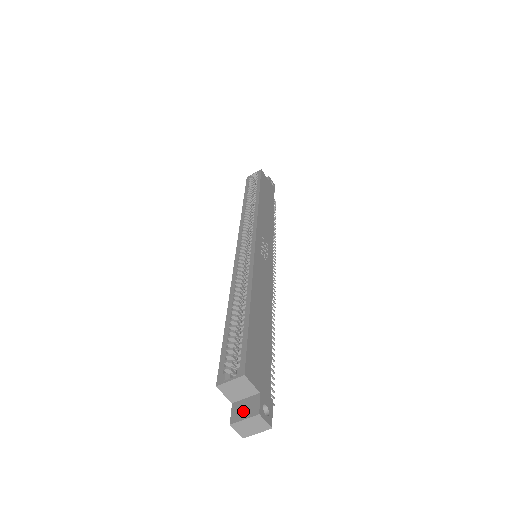
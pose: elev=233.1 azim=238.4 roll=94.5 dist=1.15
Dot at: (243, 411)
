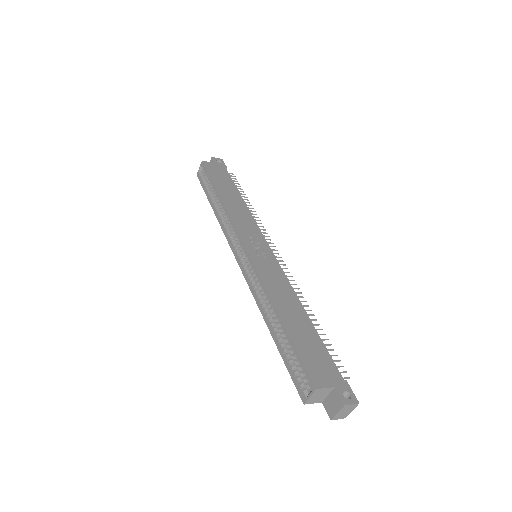
Dot at: (333, 407)
